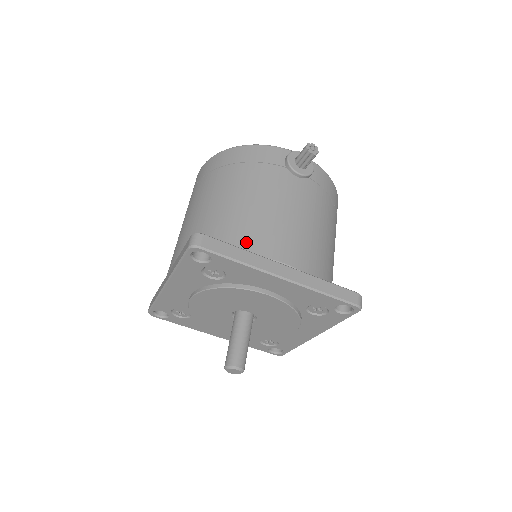
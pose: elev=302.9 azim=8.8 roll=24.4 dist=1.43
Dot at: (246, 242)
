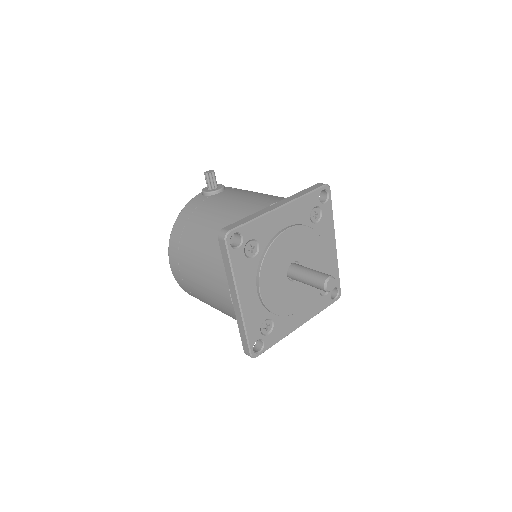
Dot at: occluded
